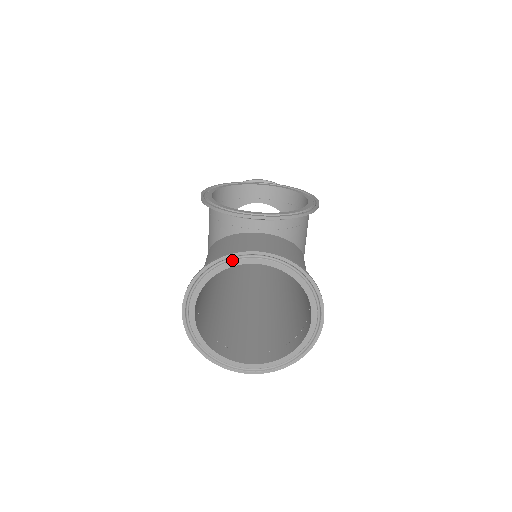
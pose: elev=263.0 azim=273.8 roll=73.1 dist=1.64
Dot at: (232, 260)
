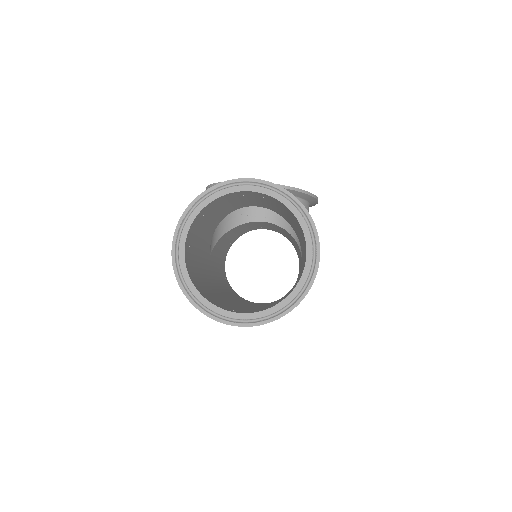
Dot at: (227, 187)
